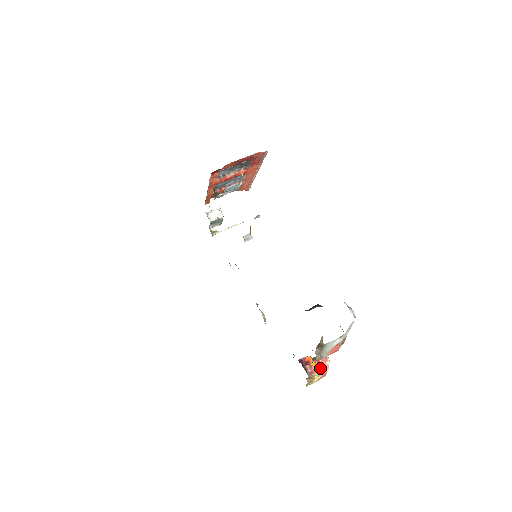
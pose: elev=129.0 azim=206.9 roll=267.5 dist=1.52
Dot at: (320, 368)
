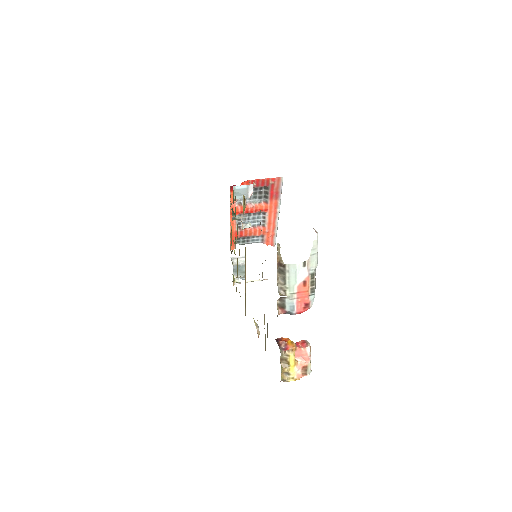
Dot at: (298, 353)
